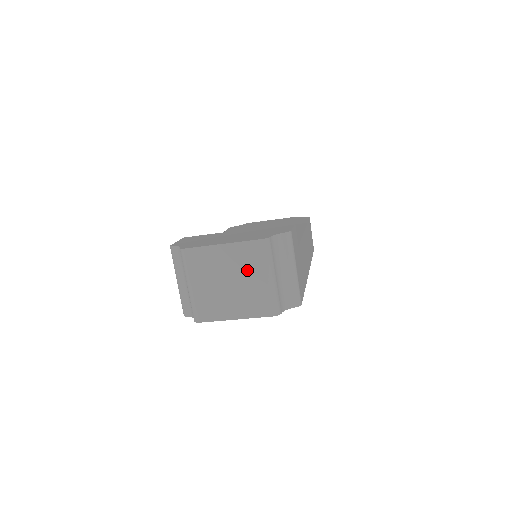
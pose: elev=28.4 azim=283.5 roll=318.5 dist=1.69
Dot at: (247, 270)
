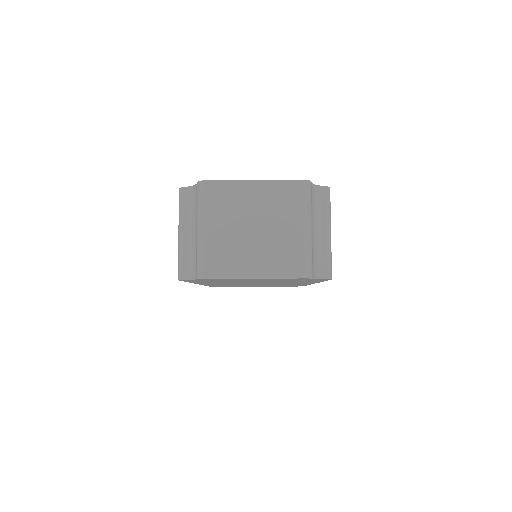
Dot at: (280, 215)
